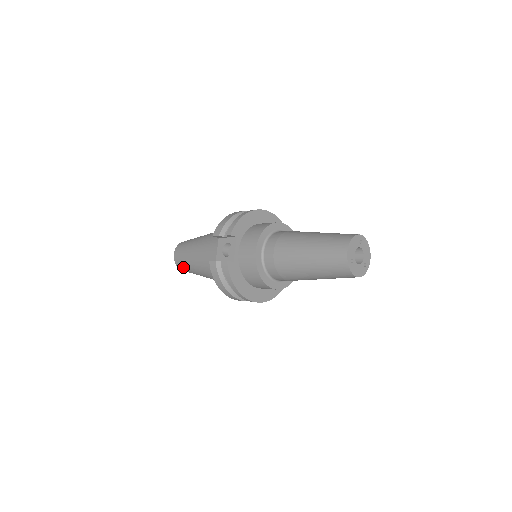
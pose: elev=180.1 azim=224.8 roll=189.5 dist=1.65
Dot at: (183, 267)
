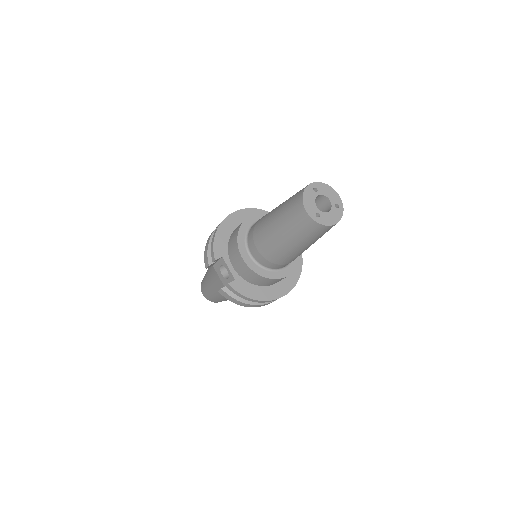
Dot at: (216, 301)
